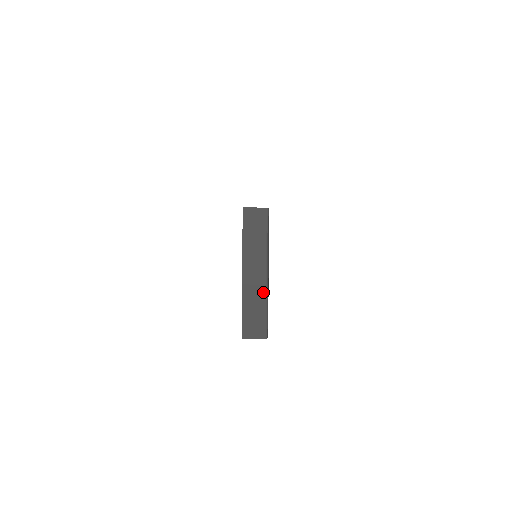
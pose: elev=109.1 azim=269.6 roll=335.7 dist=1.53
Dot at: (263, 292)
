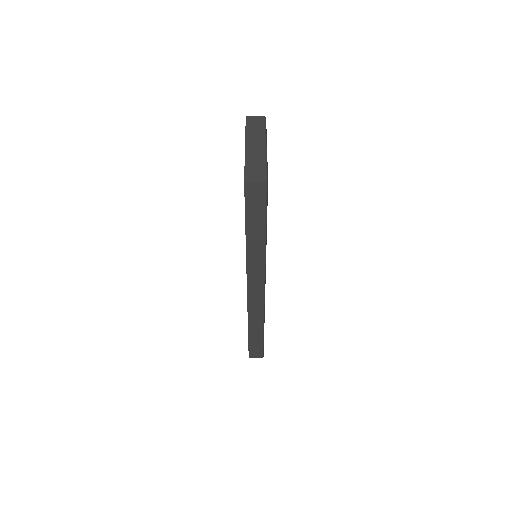
Dot at: (263, 155)
